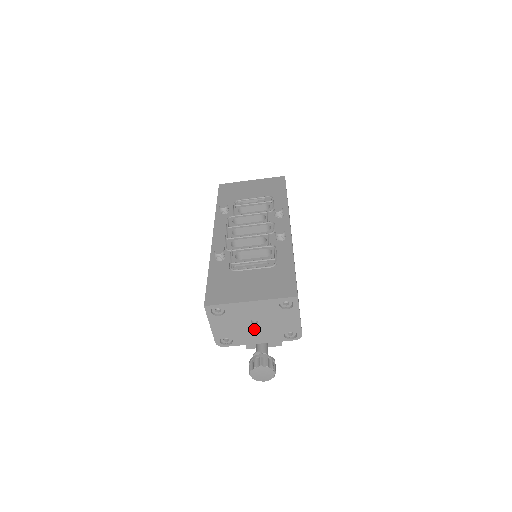
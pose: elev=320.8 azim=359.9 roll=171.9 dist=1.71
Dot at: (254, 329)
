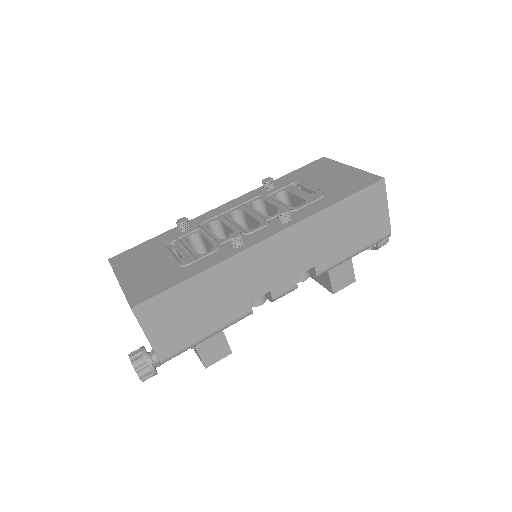
Dot at: occluded
